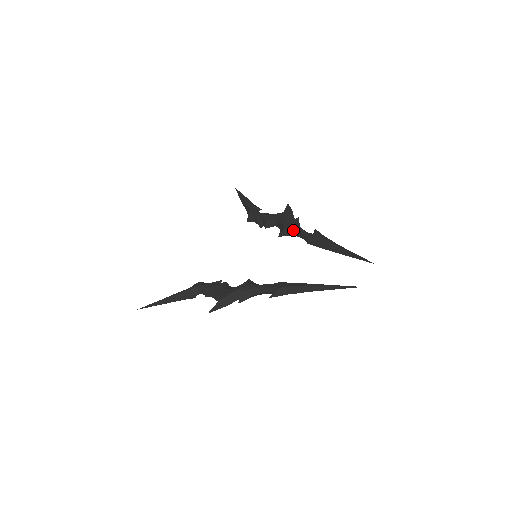
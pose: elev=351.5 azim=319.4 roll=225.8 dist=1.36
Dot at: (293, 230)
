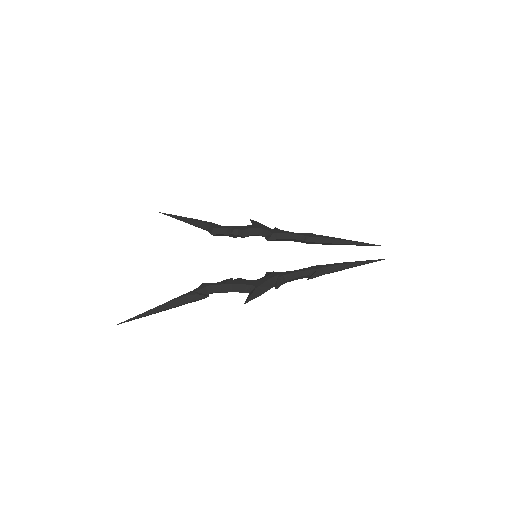
Dot at: (285, 233)
